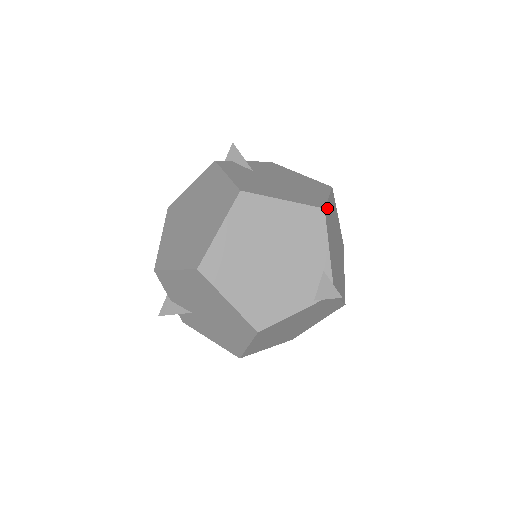
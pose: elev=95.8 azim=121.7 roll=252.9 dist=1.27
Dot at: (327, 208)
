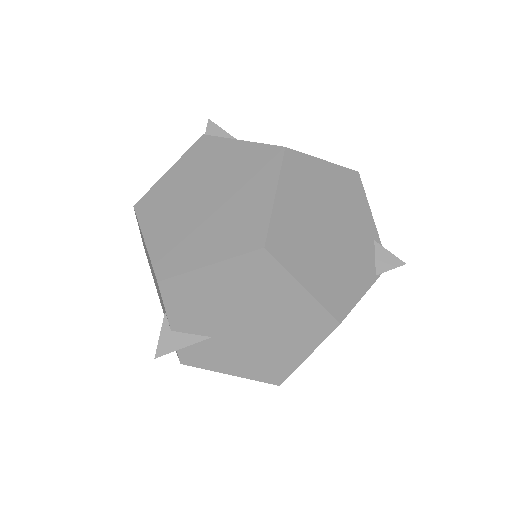
Dot at: occluded
